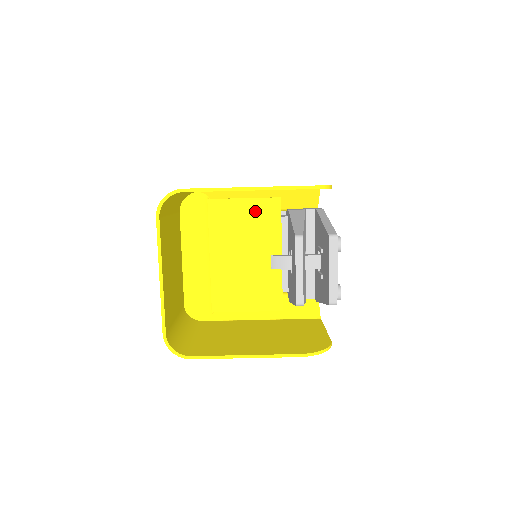
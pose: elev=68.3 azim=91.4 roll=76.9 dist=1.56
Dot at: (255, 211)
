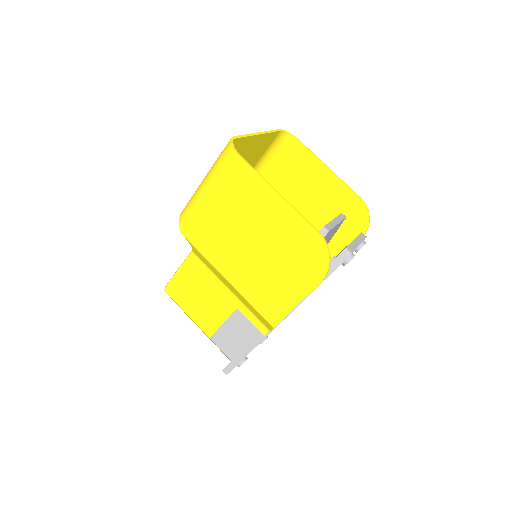
Dot at: occluded
